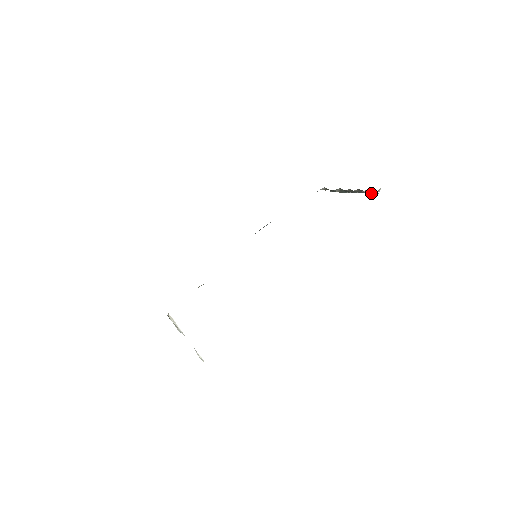
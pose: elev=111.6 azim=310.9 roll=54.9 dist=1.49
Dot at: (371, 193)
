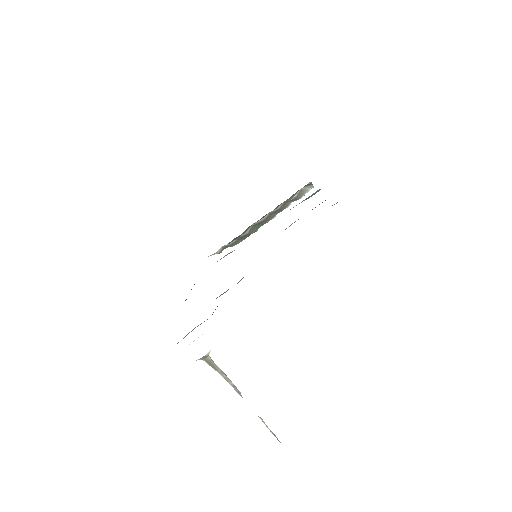
Dot at: (301, 196)
